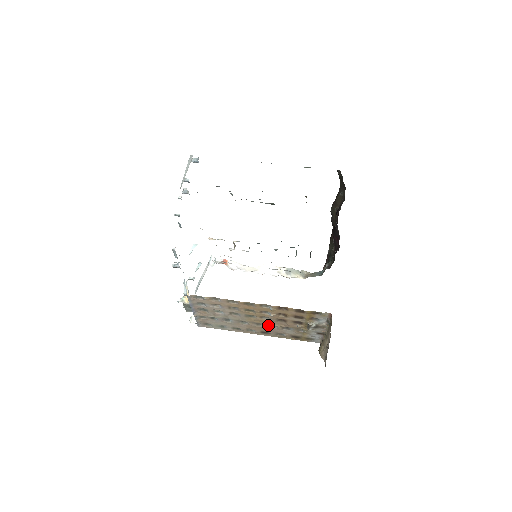
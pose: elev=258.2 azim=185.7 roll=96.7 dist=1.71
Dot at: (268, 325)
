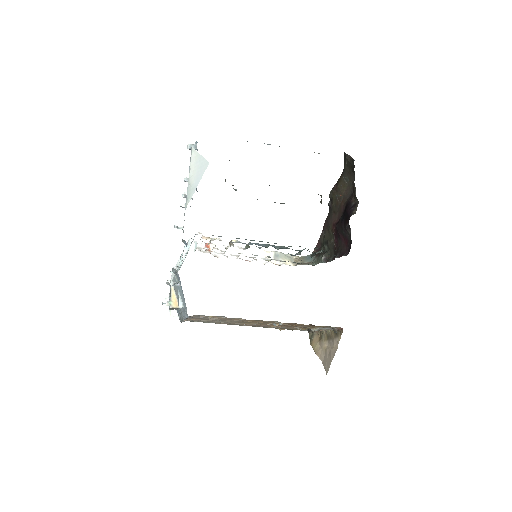
Dot at: occluded
